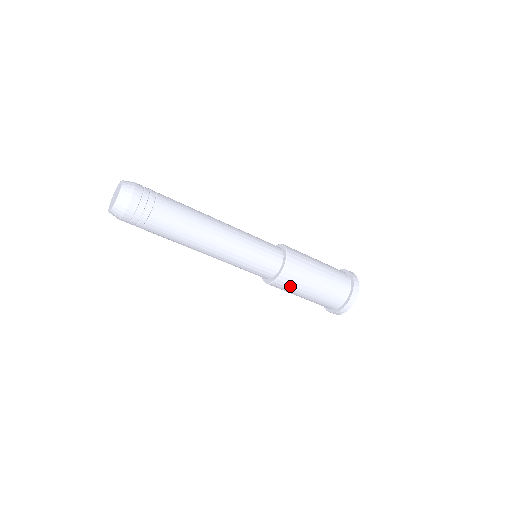
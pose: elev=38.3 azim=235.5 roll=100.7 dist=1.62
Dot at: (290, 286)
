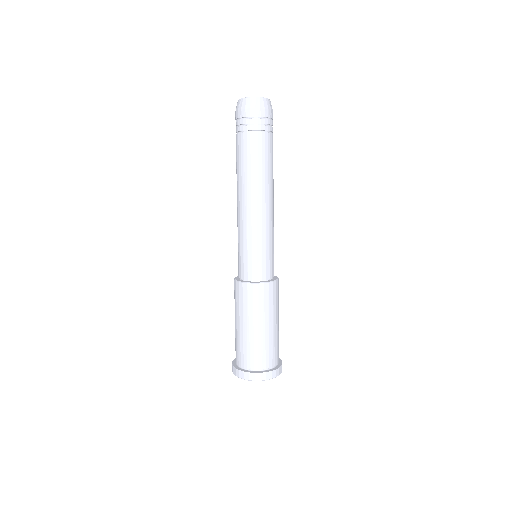
Dot at: (266, 302)
